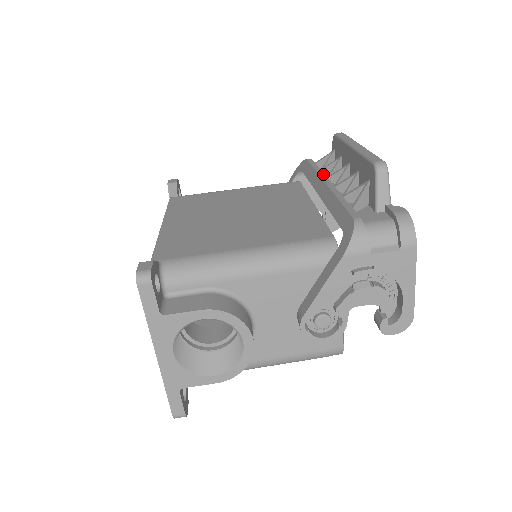
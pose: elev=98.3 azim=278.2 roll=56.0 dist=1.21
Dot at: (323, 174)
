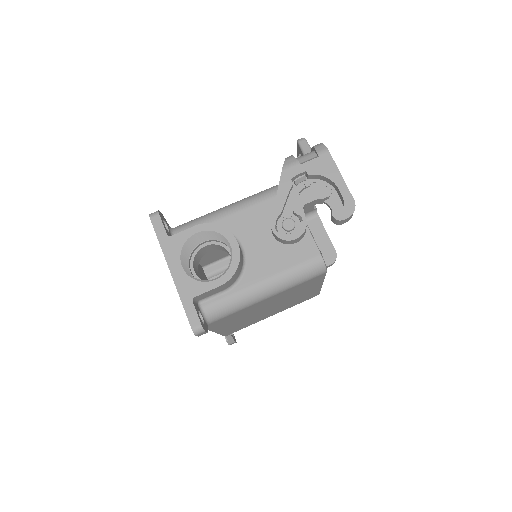
Dot at: occluded
